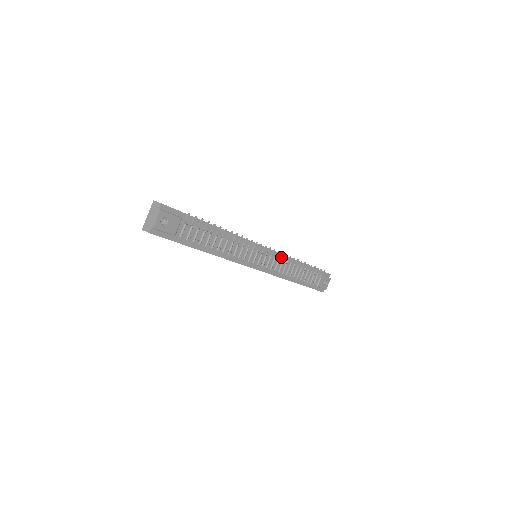
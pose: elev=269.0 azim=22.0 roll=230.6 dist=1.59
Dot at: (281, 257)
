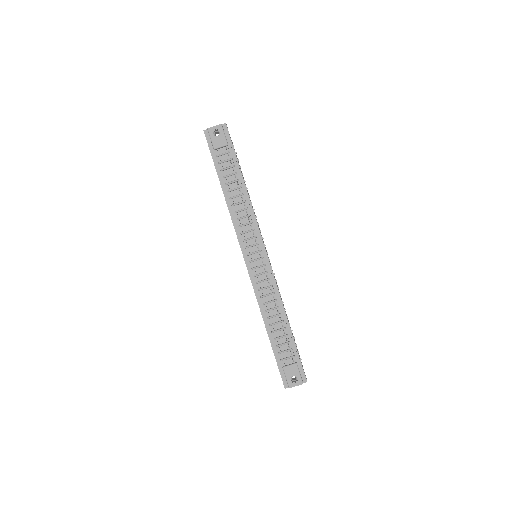
Dot at: (270, 275)
